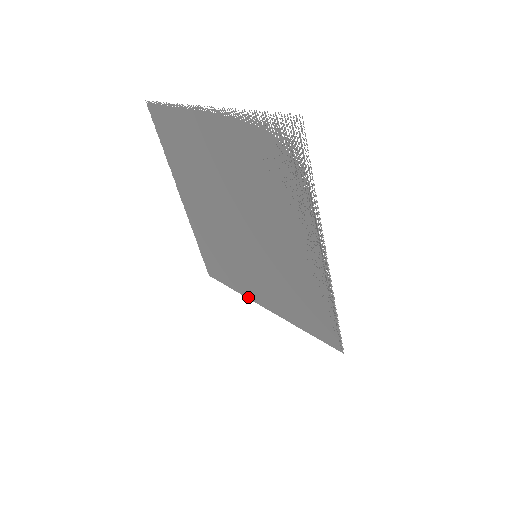
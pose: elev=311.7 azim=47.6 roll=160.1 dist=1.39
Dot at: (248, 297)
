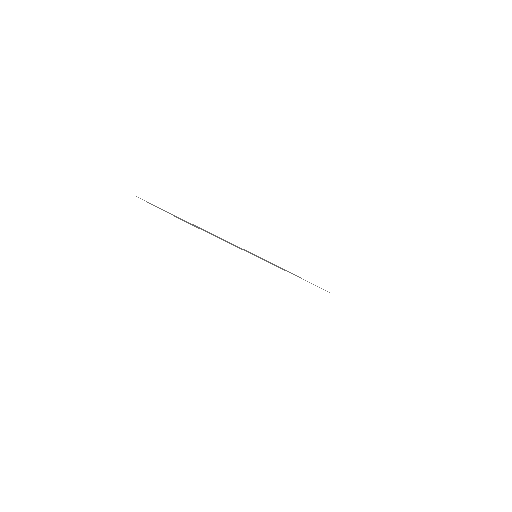
Dot at: occluded
